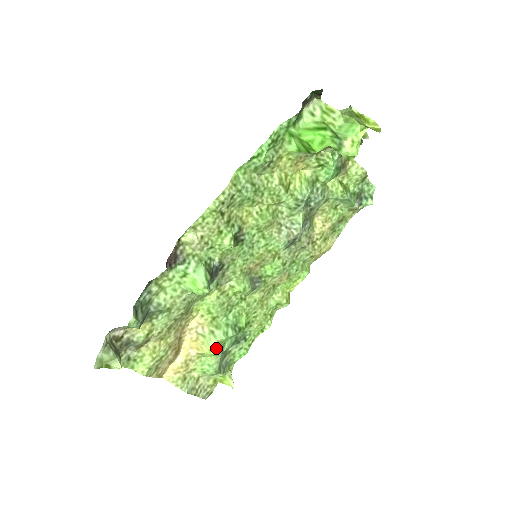
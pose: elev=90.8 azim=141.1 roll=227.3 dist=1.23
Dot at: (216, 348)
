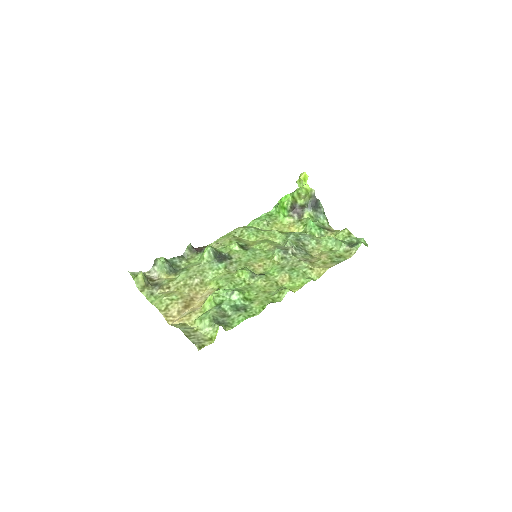
Dot at: (212, 295)
